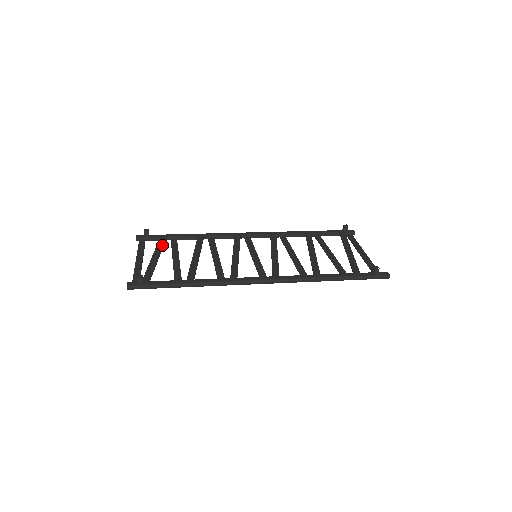
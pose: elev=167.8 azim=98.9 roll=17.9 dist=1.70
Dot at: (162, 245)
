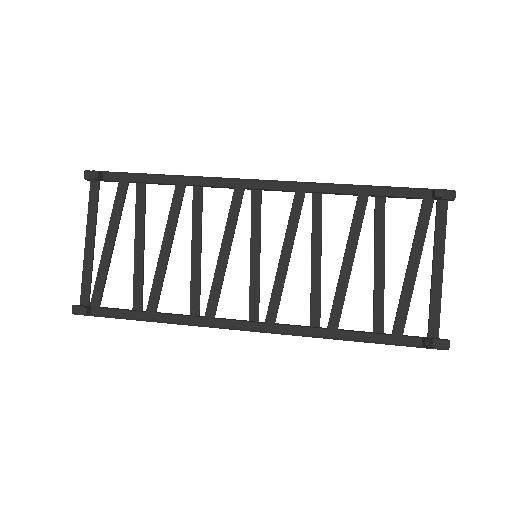
Dot at: (120, 210)
